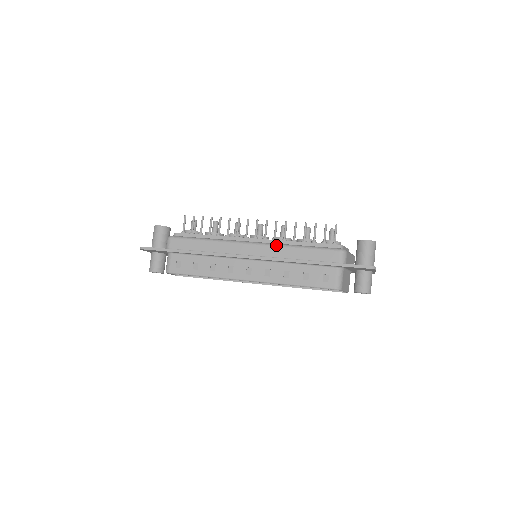
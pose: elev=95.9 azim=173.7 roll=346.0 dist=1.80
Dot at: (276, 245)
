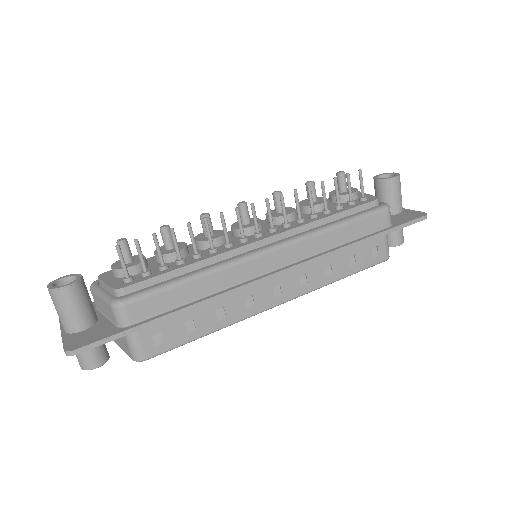
Dot at: (307, 237)
